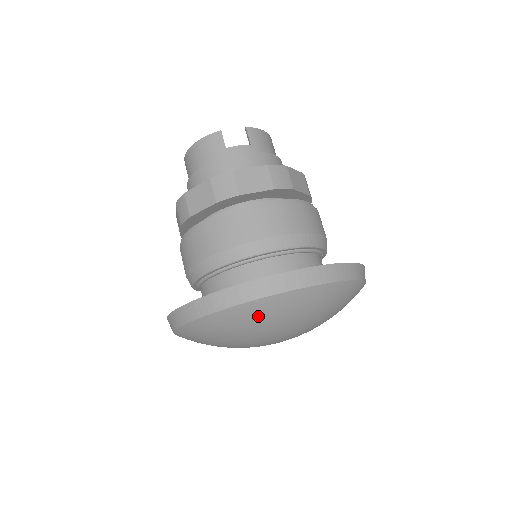
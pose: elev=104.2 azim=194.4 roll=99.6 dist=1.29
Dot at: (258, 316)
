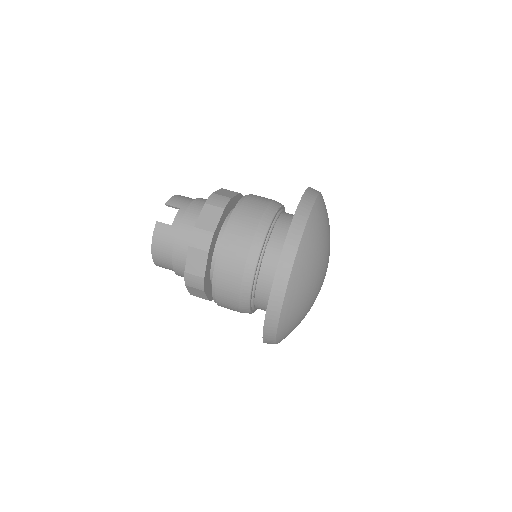
Dot at: (305, 267)
